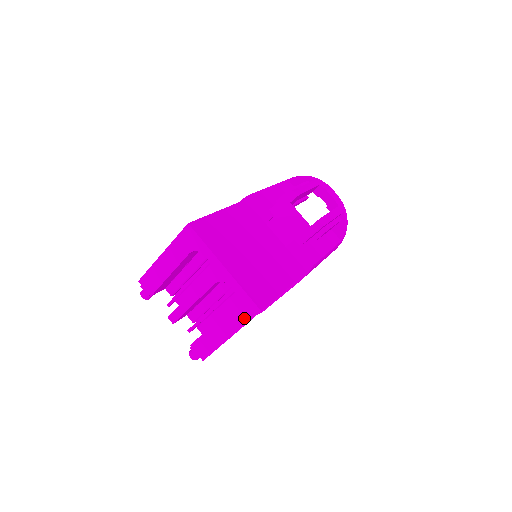
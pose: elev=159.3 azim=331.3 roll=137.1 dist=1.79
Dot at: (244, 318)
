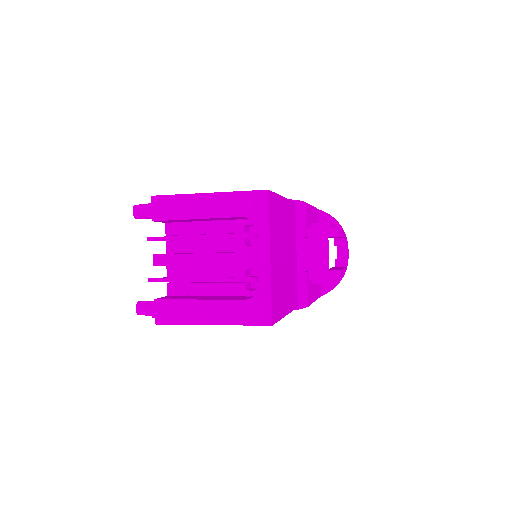
Dot at: (246, 318)
